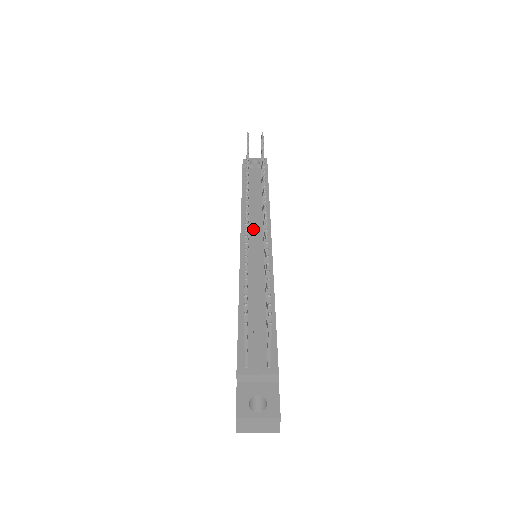
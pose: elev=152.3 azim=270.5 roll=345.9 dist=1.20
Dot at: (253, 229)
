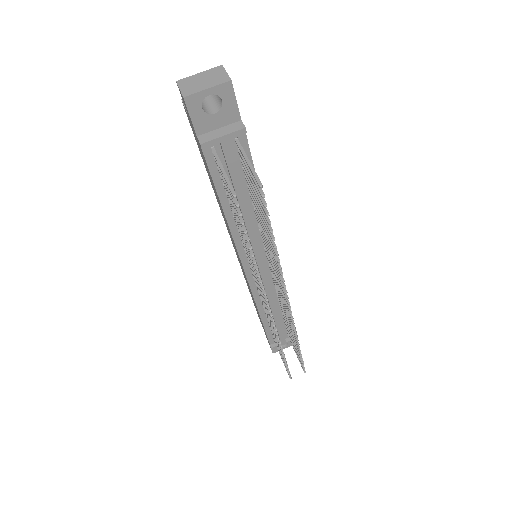
Dot at: (256, 259)
